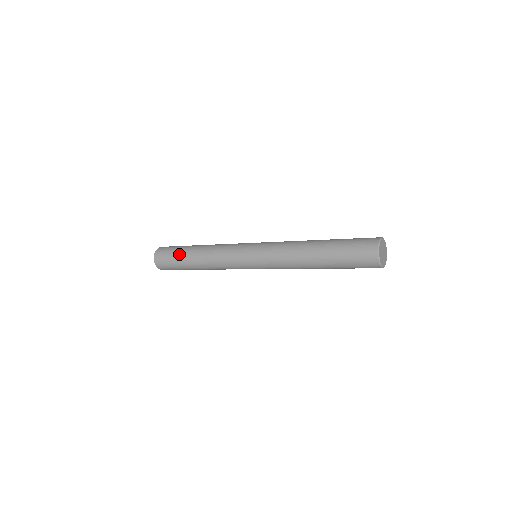
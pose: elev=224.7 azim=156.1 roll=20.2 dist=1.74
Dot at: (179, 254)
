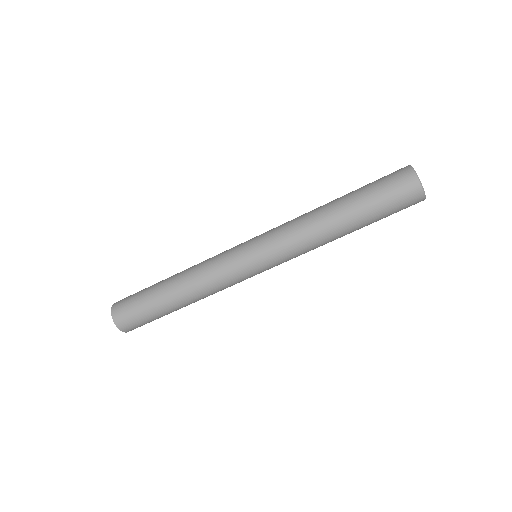
Dot at: (148, 292)
